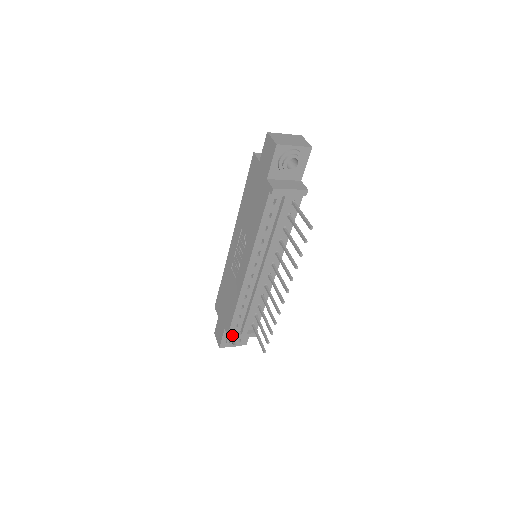
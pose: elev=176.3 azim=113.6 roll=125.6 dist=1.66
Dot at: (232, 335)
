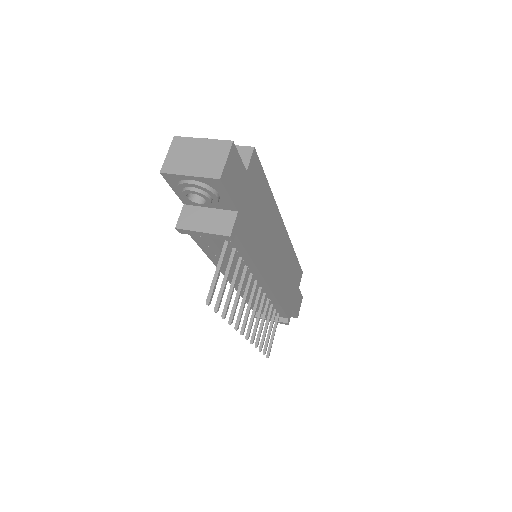
Dot at: (255, 316)
